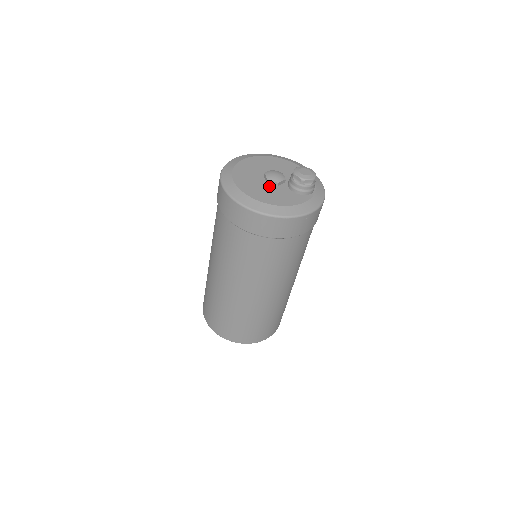
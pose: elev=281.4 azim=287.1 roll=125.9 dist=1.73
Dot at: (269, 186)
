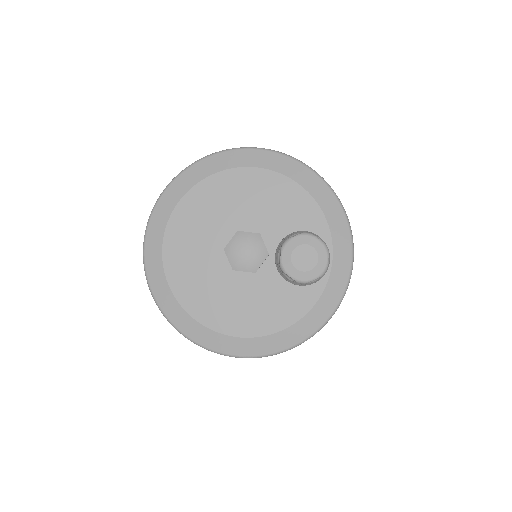
Dot at: (239, 280)
